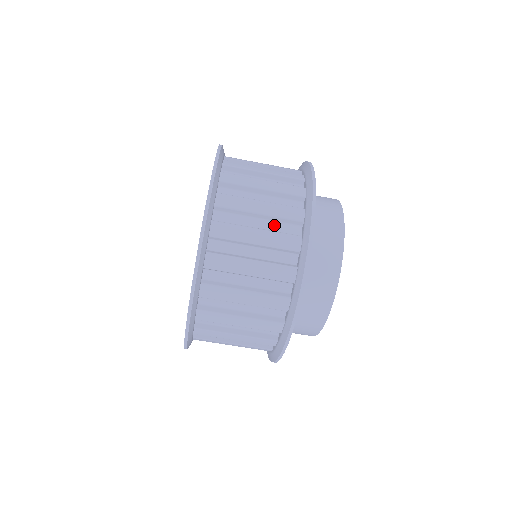
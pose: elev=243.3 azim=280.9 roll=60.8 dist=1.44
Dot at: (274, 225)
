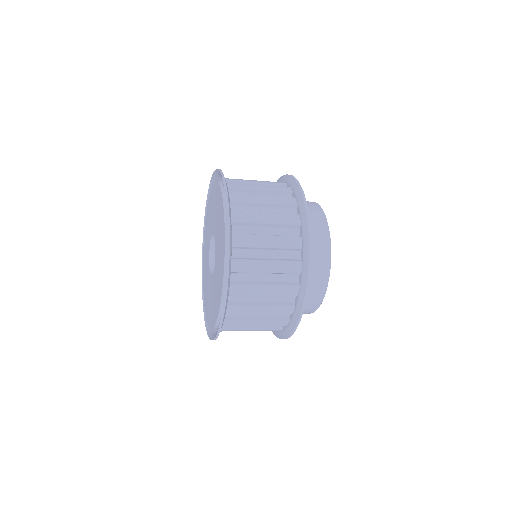
Dot at: occluded
